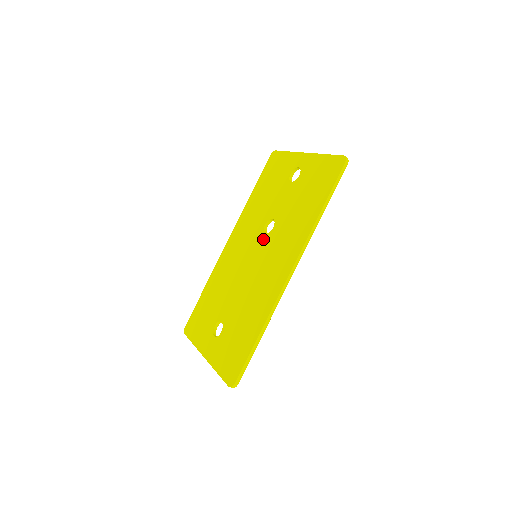
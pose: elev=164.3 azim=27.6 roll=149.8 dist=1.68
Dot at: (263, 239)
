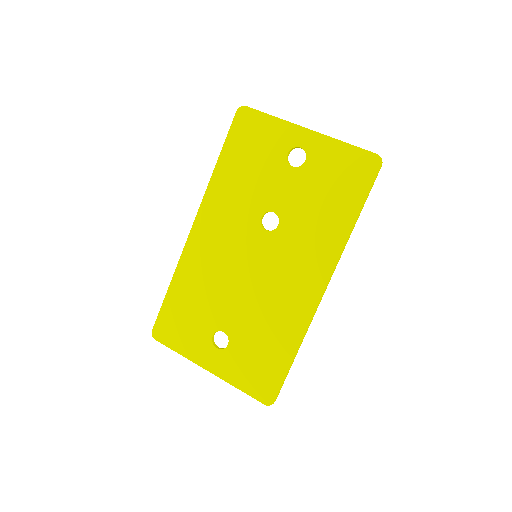
Dot at: (265, 237)
